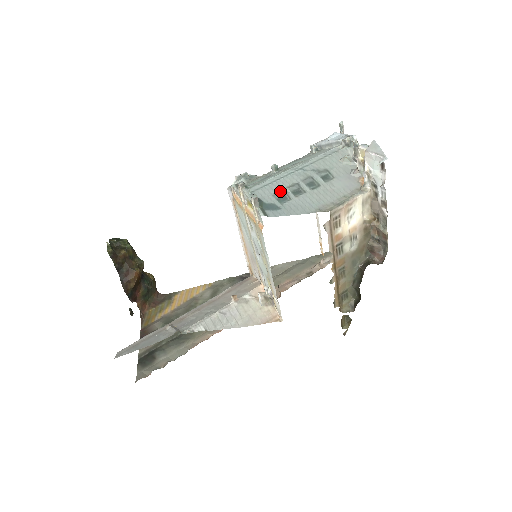
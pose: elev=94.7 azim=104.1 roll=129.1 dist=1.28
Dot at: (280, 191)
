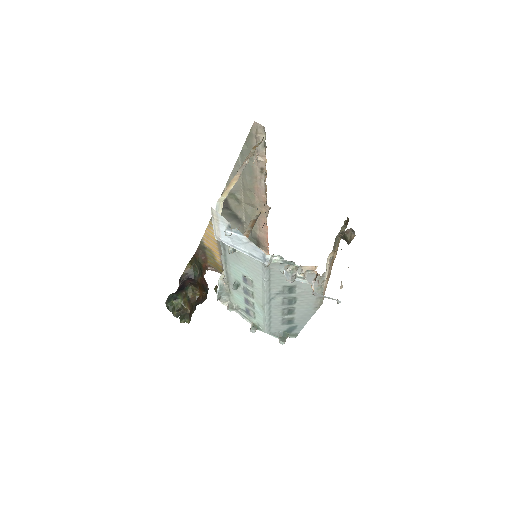
Dot at: (282, 321)
